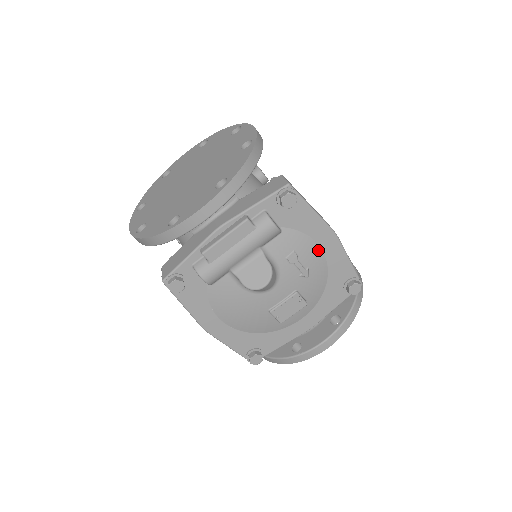
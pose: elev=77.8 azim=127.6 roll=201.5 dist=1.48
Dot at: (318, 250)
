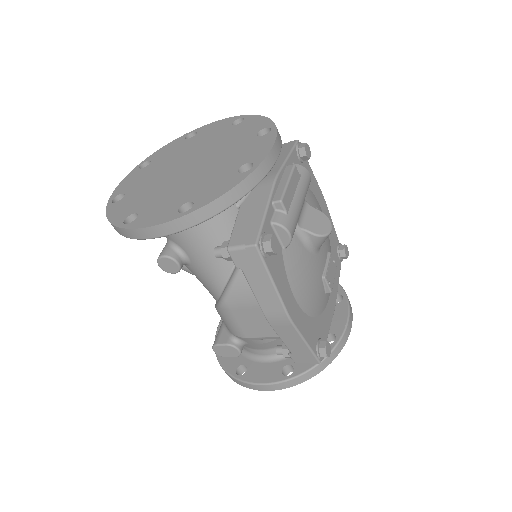
Dot at: occluded
